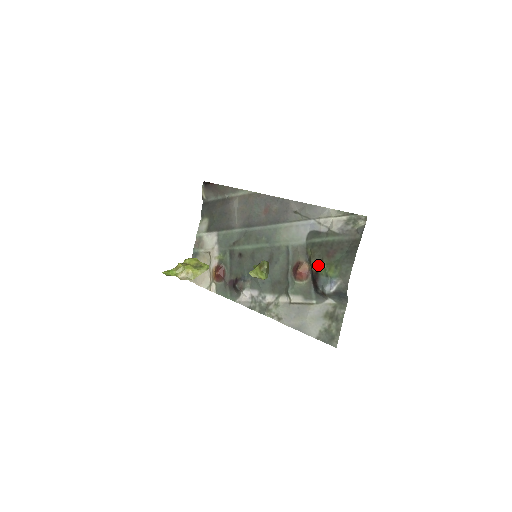
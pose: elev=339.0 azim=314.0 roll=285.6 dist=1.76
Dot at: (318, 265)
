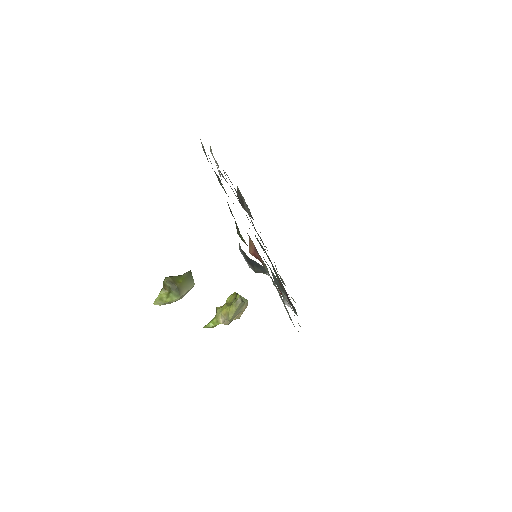
Dot at: (240, 235)
